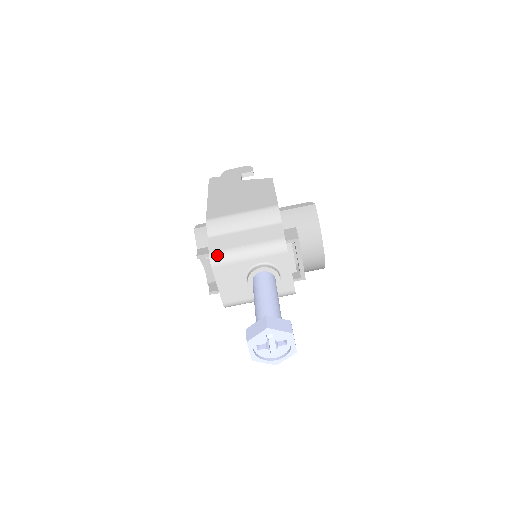
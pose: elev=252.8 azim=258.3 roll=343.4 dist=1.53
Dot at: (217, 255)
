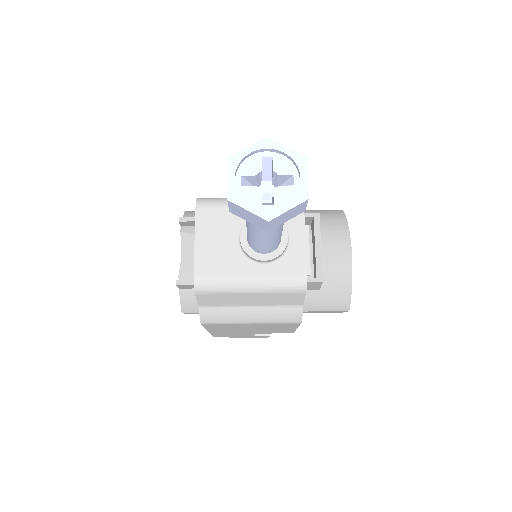
Dot at: (208, 198)
